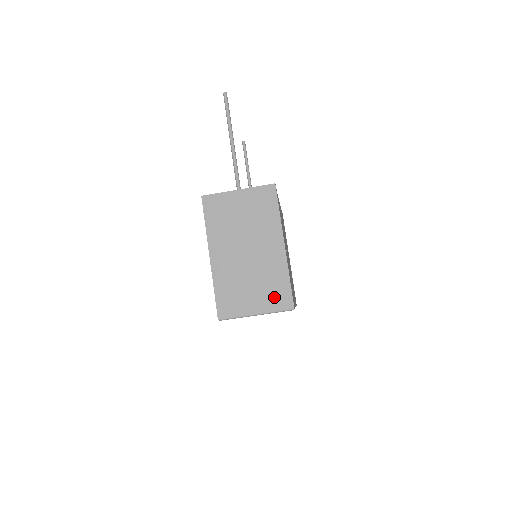
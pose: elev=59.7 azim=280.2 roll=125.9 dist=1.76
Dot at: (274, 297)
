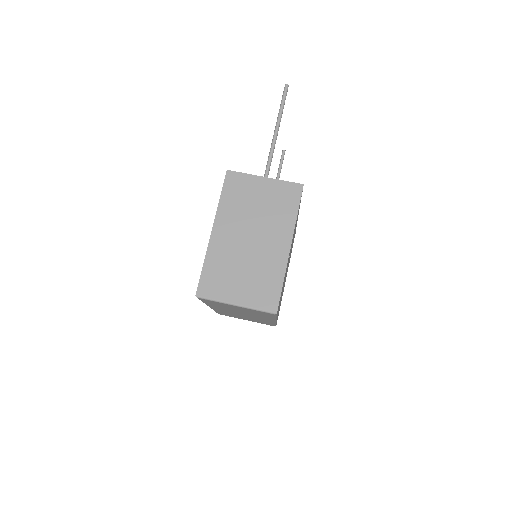
Dot at: (261, 294)
